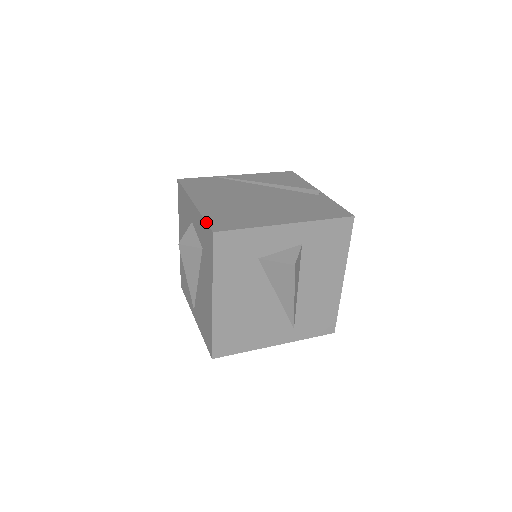
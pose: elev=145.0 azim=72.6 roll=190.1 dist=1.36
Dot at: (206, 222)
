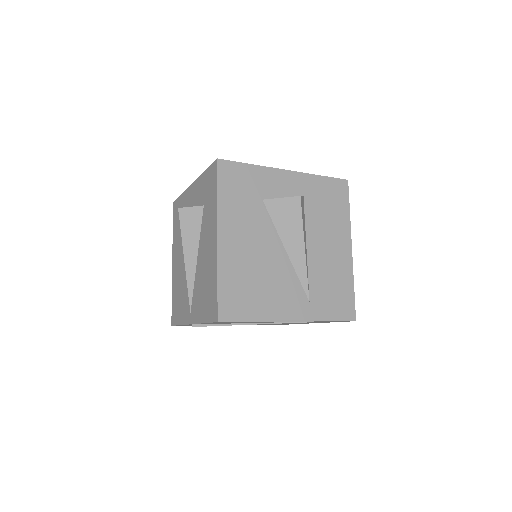
Dot at: occluded
